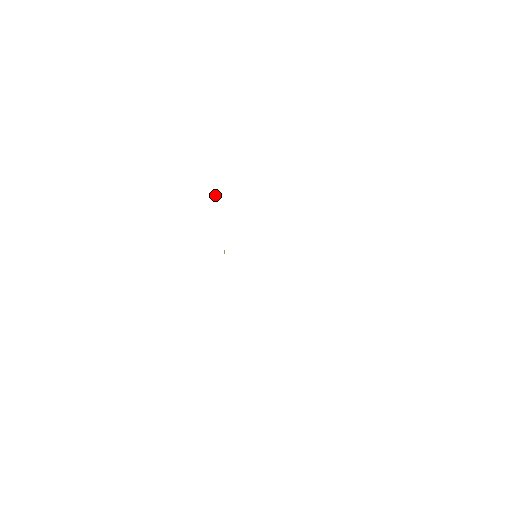
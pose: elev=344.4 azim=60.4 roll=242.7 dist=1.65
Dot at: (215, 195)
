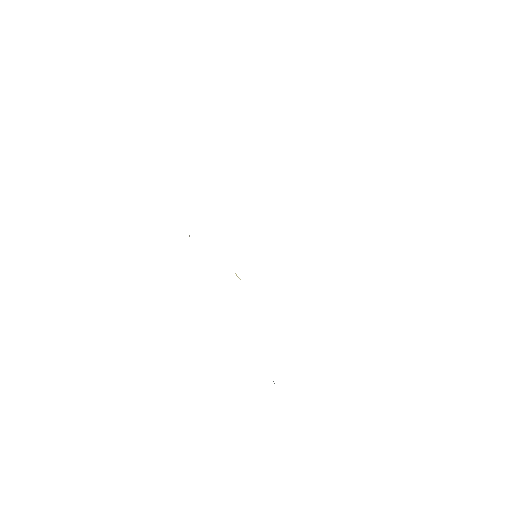
Dot at: (189, 236)
